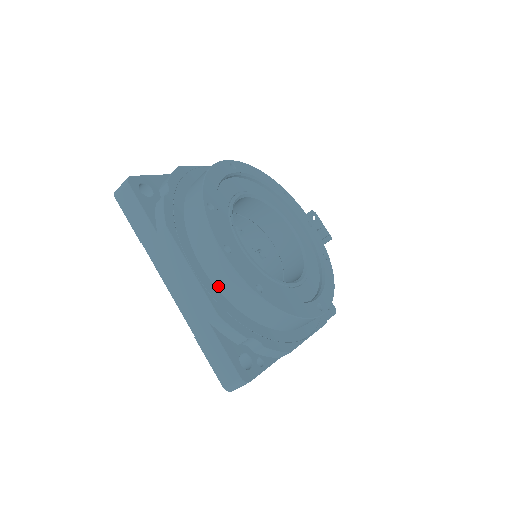
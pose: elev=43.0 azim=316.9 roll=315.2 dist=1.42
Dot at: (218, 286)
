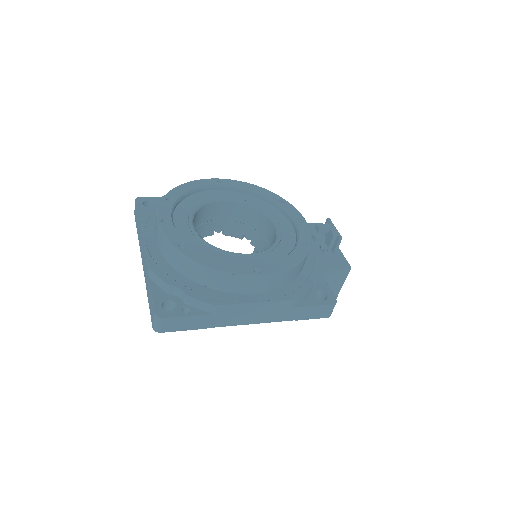
Dot at: (161, 251)
